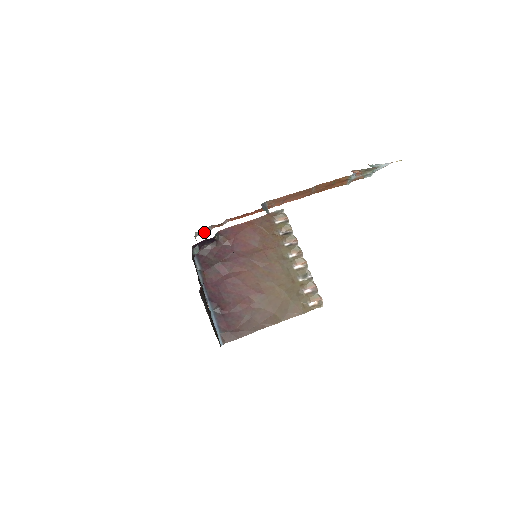
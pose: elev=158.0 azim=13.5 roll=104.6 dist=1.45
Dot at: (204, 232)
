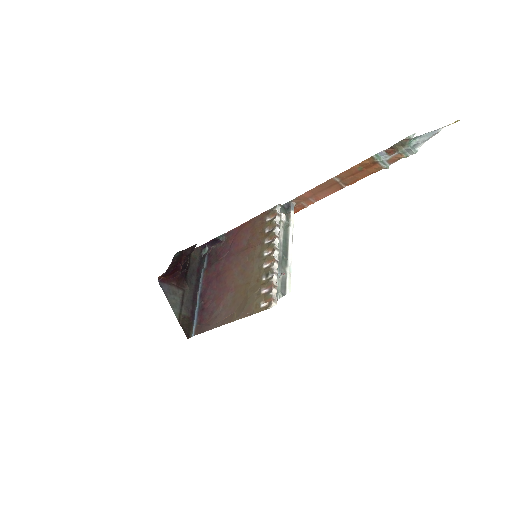
Dot at: occluded
